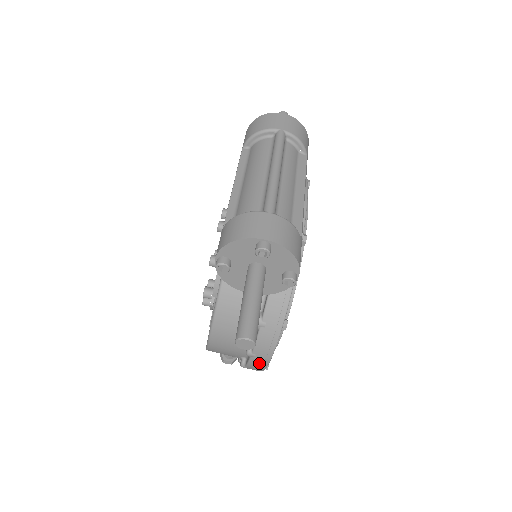
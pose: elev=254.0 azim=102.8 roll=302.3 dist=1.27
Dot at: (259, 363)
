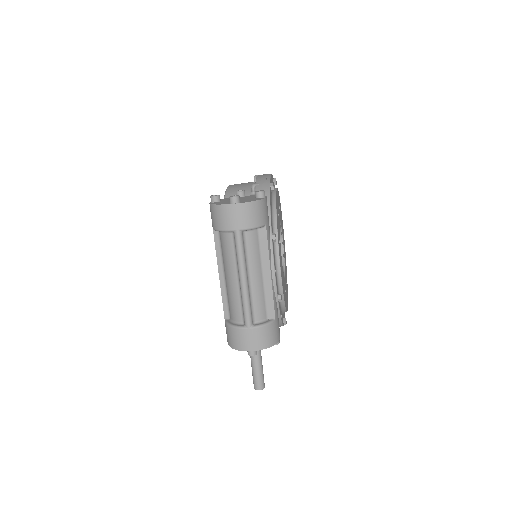
Dot at: occluded
